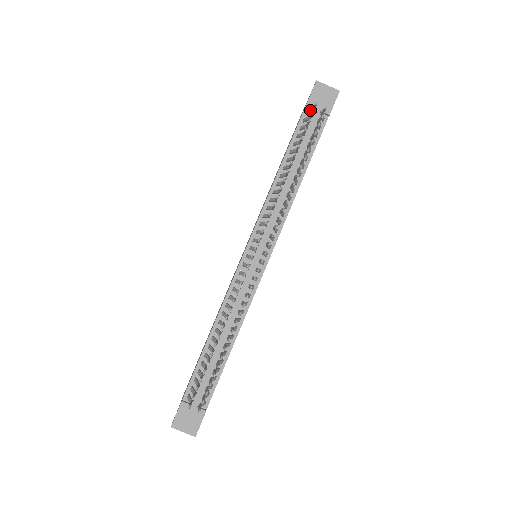
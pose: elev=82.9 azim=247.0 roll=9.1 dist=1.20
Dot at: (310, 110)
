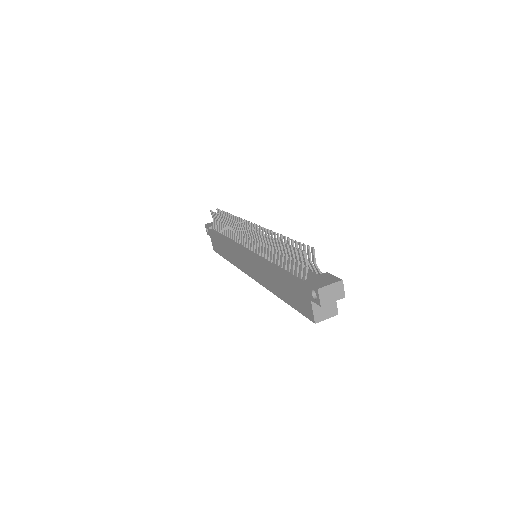
Dot at: occluded
